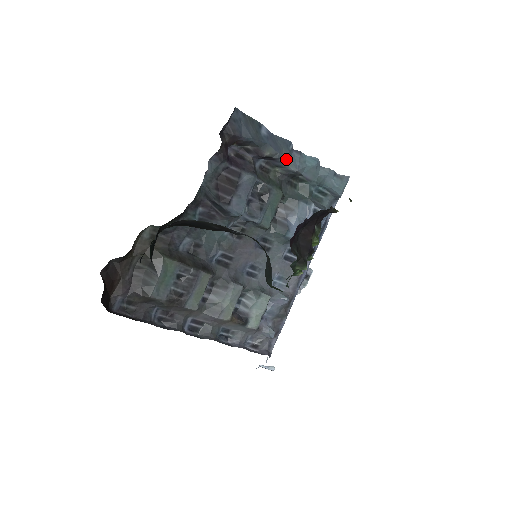
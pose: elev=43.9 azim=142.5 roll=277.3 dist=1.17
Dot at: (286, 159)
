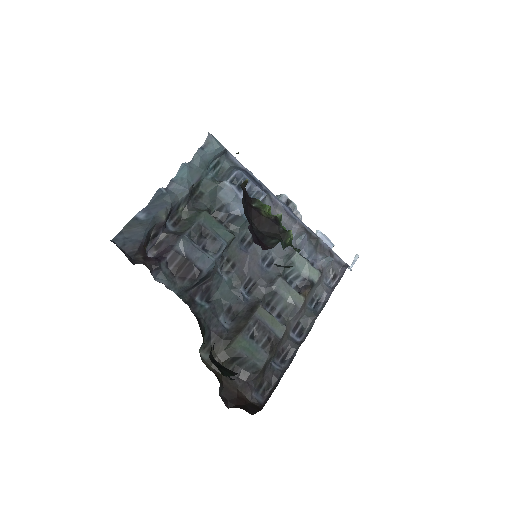
Dot at: (174, 199)
